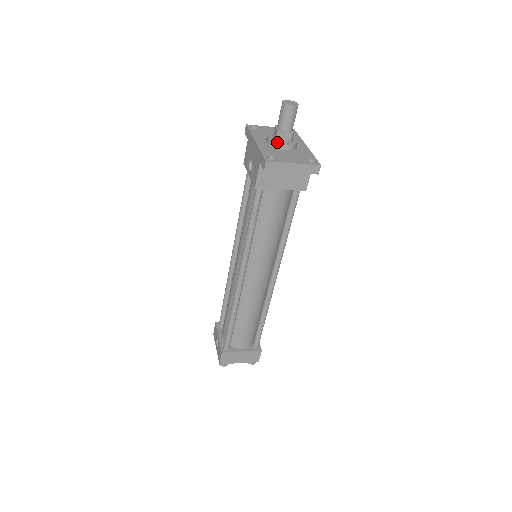
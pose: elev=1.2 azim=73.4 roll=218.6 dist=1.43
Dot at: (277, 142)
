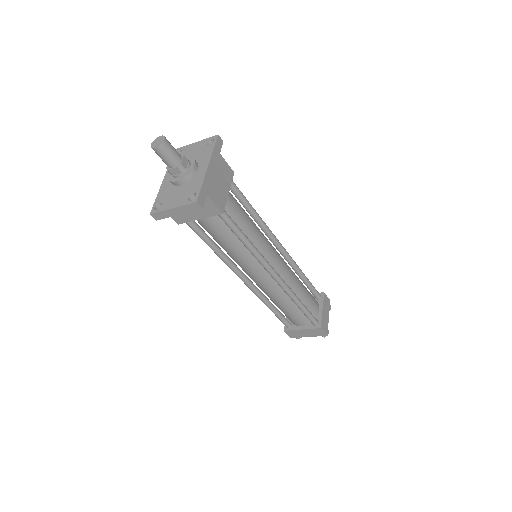
Dot at: (170, 180)
